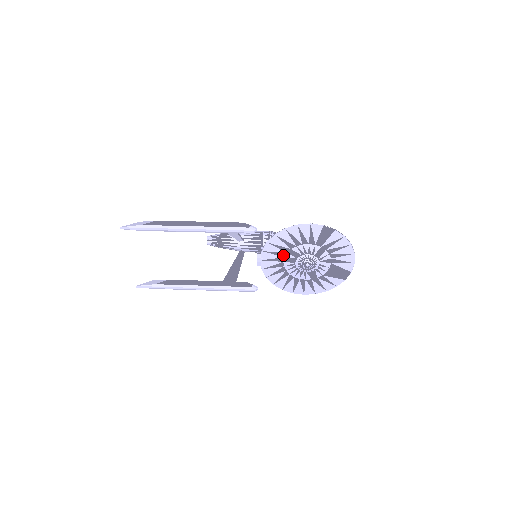
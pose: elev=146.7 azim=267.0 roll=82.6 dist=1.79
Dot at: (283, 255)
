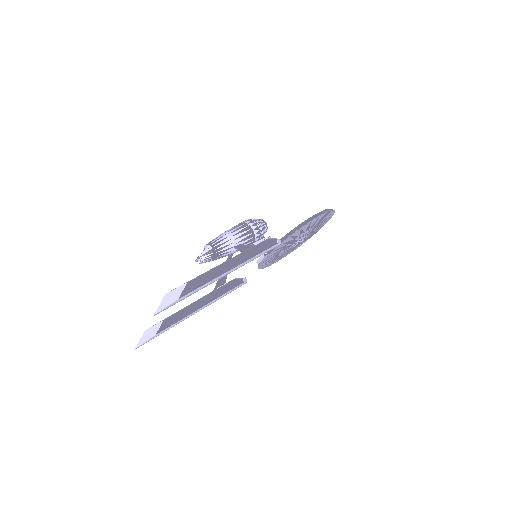
Dot at: (285, 246)
